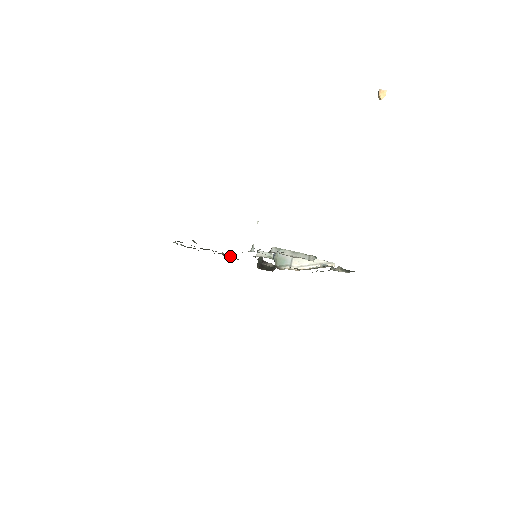
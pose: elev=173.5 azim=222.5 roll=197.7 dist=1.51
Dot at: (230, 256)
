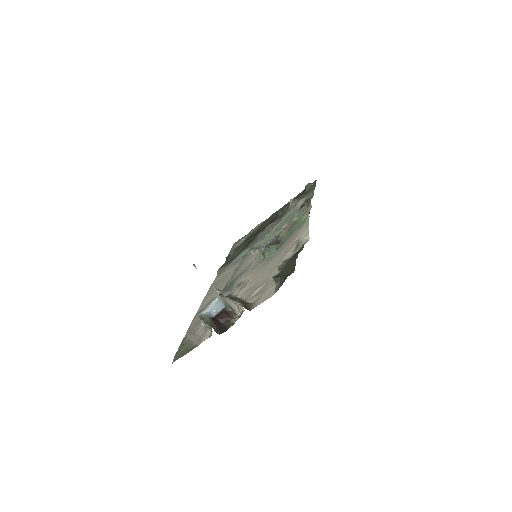
Dot at: (291, 206)
